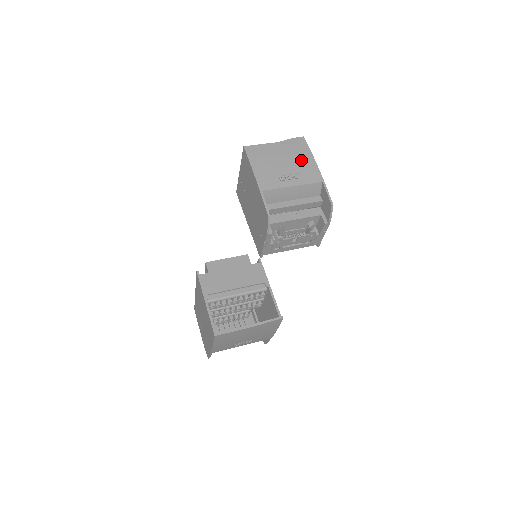
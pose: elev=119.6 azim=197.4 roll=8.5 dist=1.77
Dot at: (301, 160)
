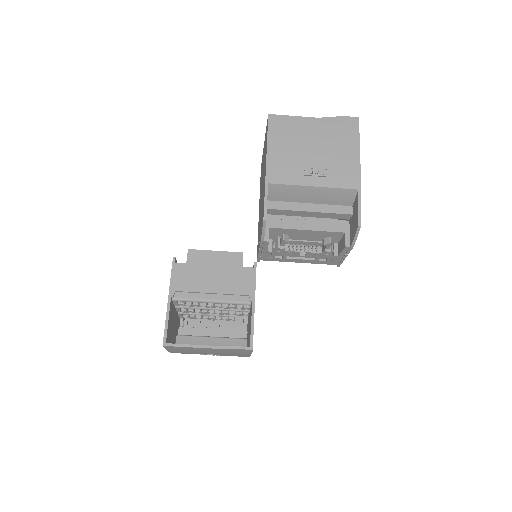
Dot at: (340, 151)
